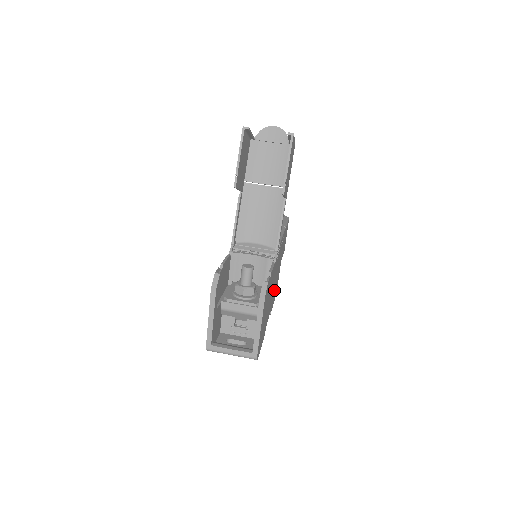
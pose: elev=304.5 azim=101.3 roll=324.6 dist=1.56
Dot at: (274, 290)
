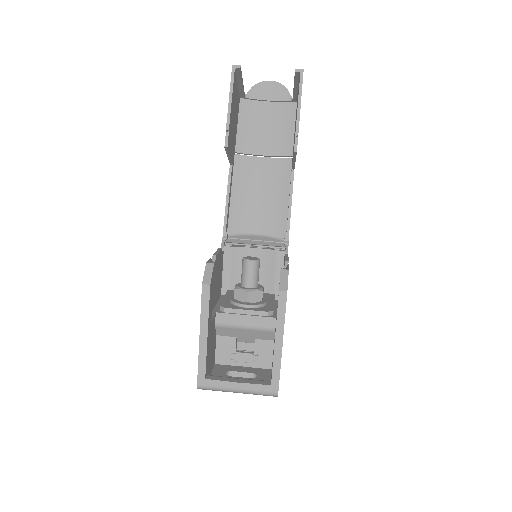
Dot at: occluded
